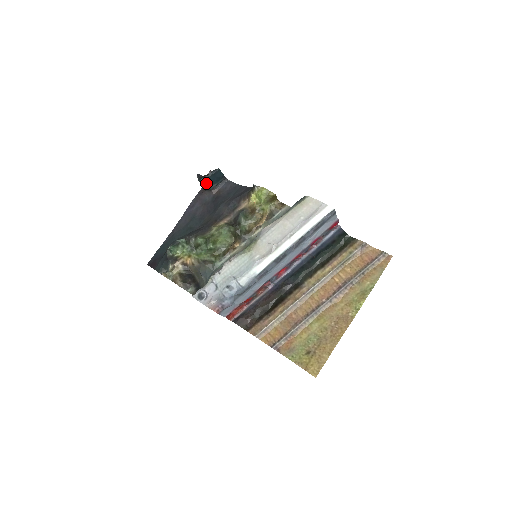
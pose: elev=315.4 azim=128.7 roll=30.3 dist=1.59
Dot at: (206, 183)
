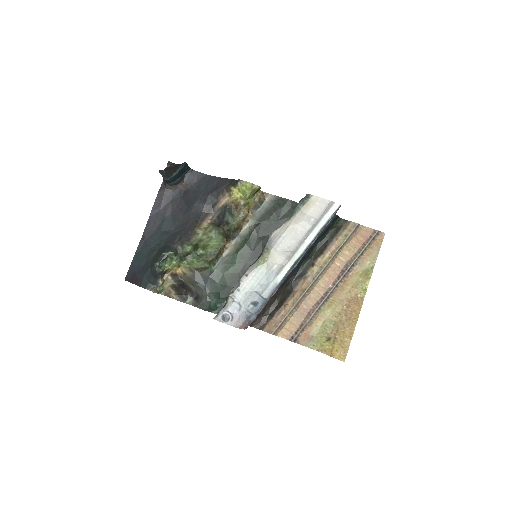
Dot at: (172, 179)
